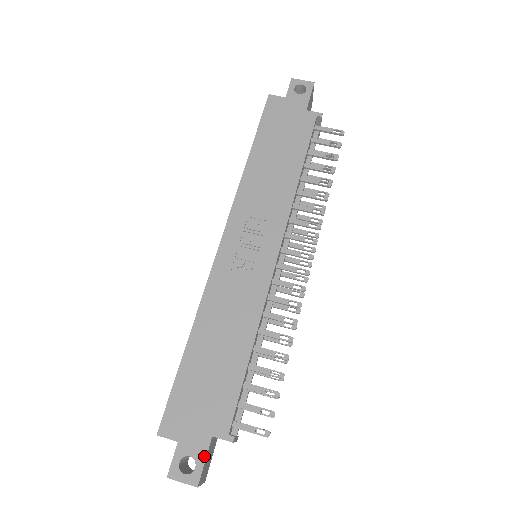
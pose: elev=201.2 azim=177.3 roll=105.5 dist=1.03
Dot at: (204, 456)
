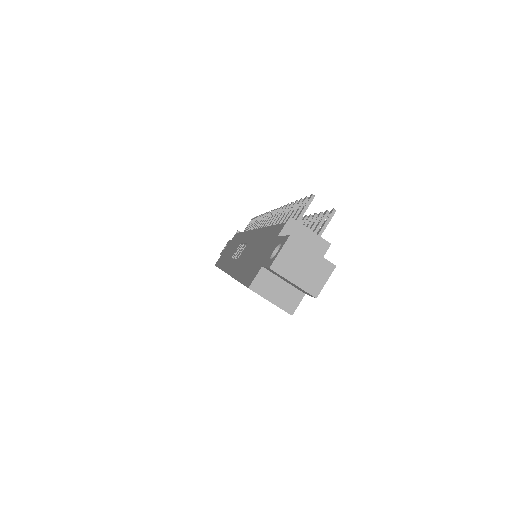
Dot at: (281, 238)
